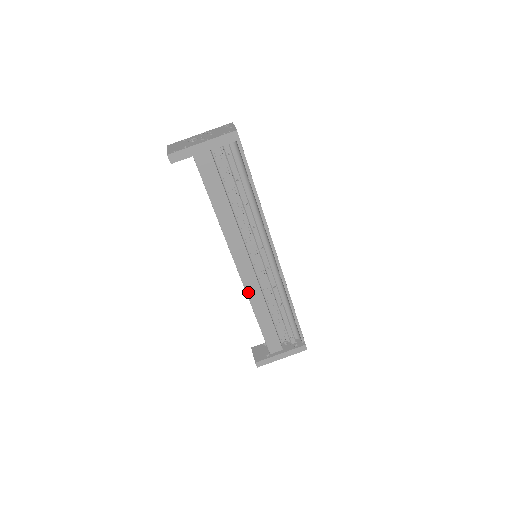
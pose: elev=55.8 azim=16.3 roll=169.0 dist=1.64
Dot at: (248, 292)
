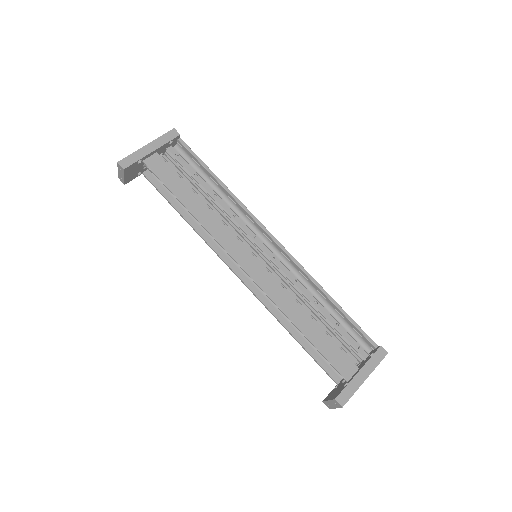
Dot at: (268, 293)
